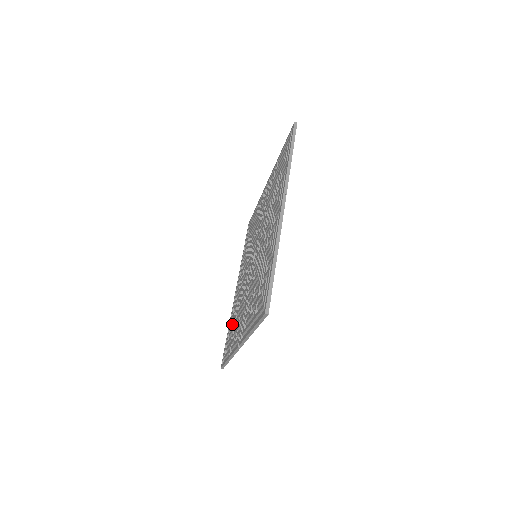
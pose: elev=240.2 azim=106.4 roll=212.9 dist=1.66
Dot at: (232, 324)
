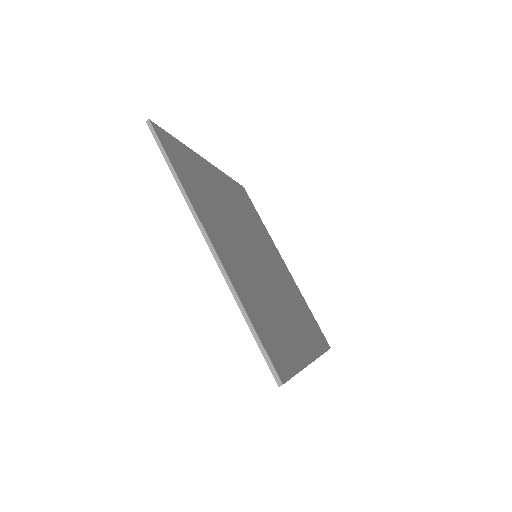
Dot at: occluded
